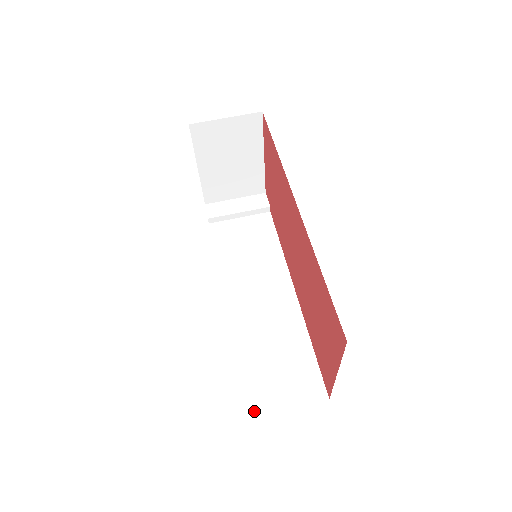
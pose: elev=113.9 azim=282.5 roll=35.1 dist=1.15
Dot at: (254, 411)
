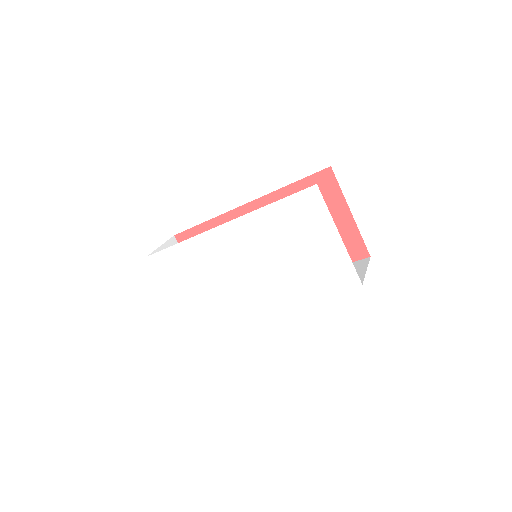
Dot at: (359, 283)
